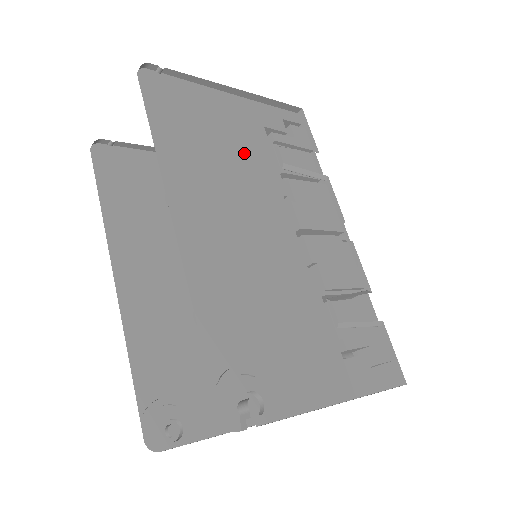
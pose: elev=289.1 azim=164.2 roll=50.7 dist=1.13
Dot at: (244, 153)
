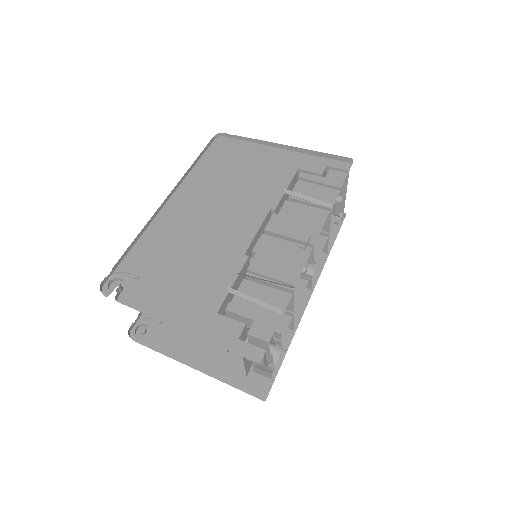
Dot at: (259, 181)
